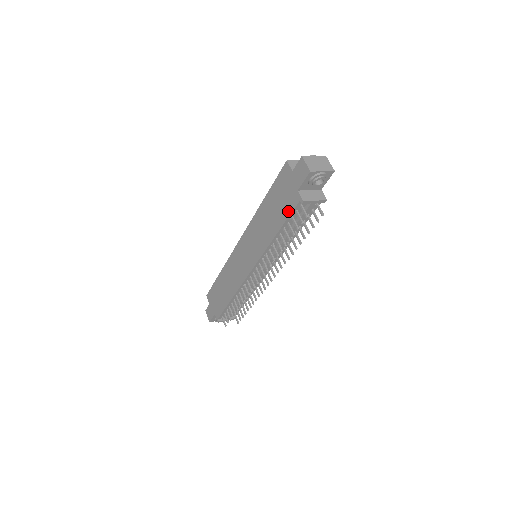
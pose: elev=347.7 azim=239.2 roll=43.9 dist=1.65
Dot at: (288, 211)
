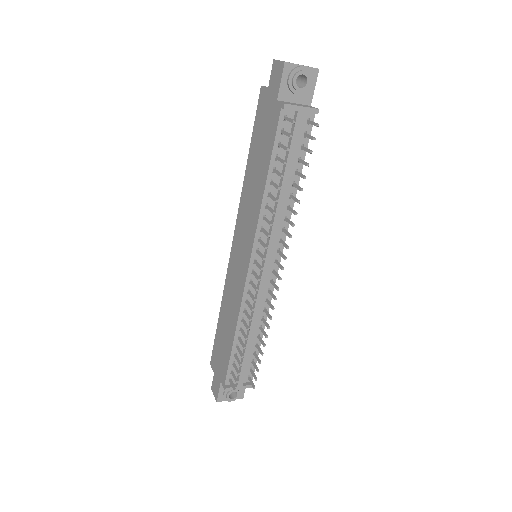
Dot at: (272, 137)
